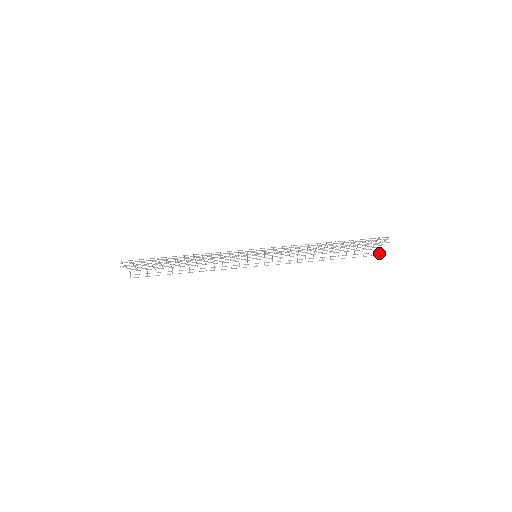
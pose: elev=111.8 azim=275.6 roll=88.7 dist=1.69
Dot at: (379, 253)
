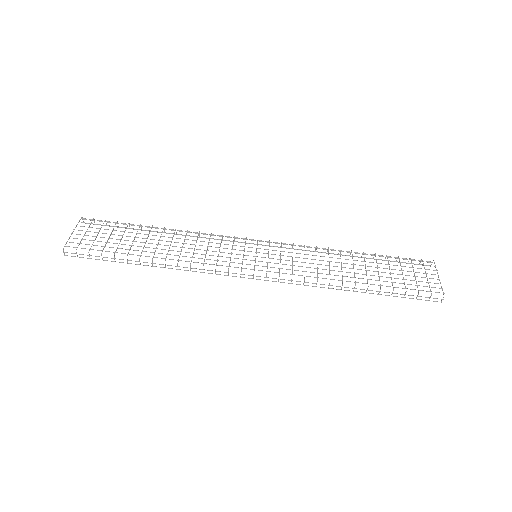
Dot at: (431, 264)
